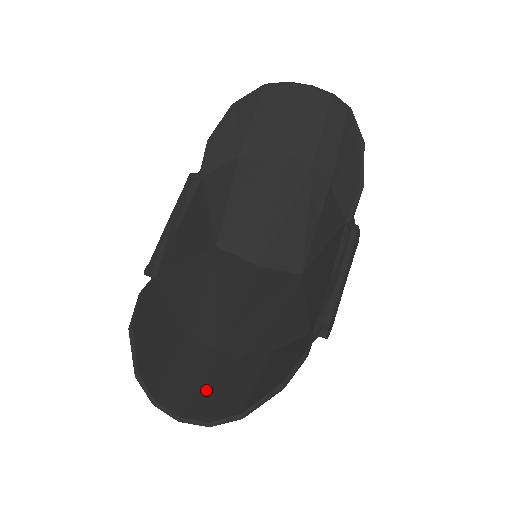
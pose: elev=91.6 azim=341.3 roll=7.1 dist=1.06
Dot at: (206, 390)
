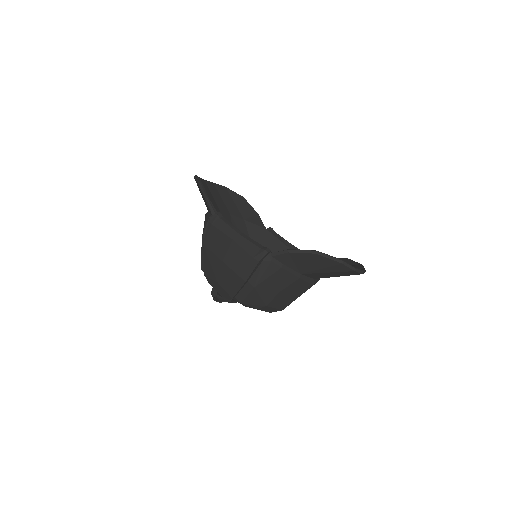
Dot at: occluded
